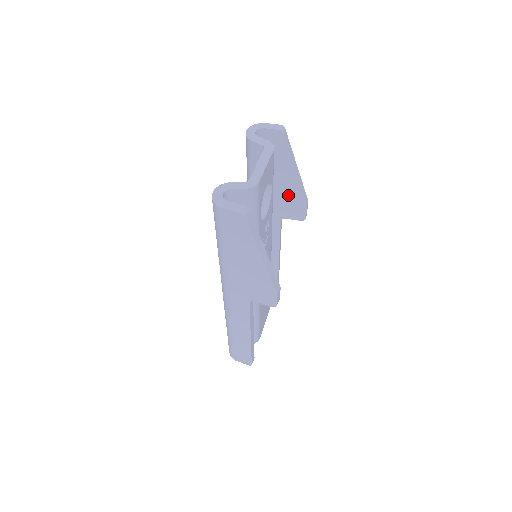
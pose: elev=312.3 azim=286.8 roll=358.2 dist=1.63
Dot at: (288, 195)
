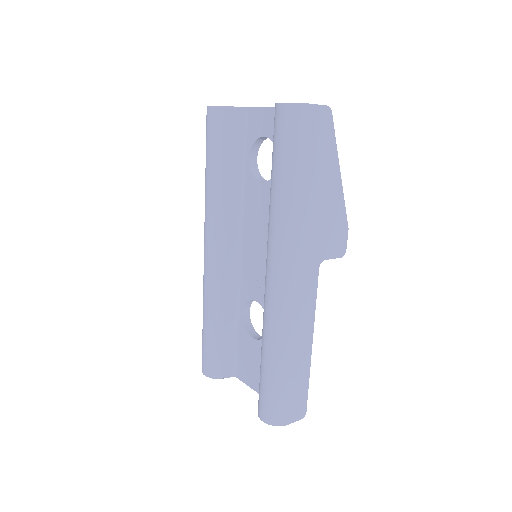
Dot at: occluded
